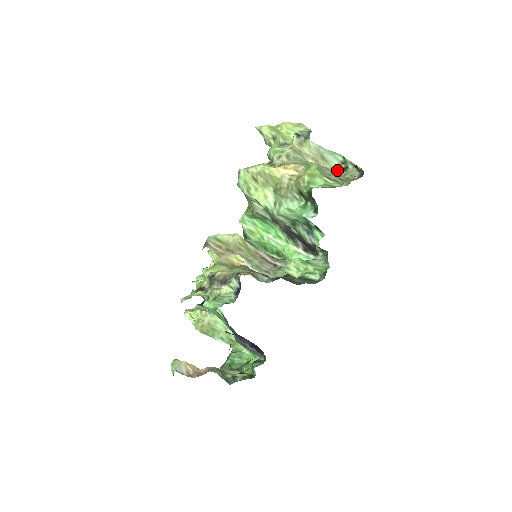
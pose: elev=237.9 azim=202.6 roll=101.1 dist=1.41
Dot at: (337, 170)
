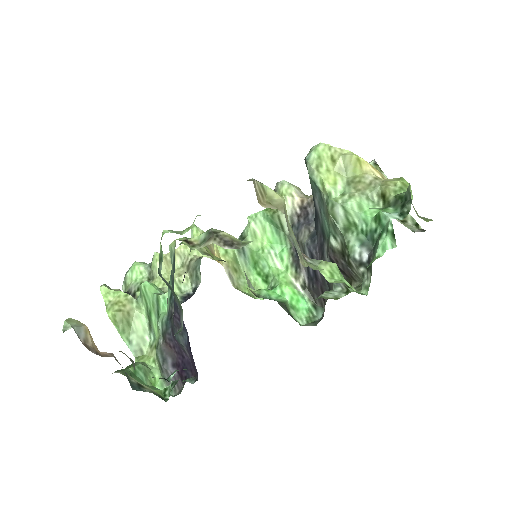
Dot at: occluded
